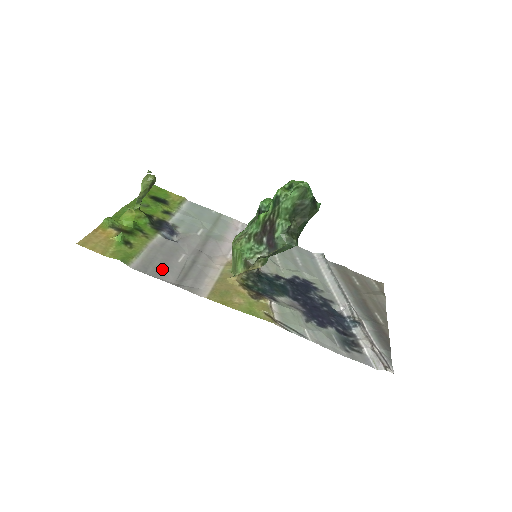
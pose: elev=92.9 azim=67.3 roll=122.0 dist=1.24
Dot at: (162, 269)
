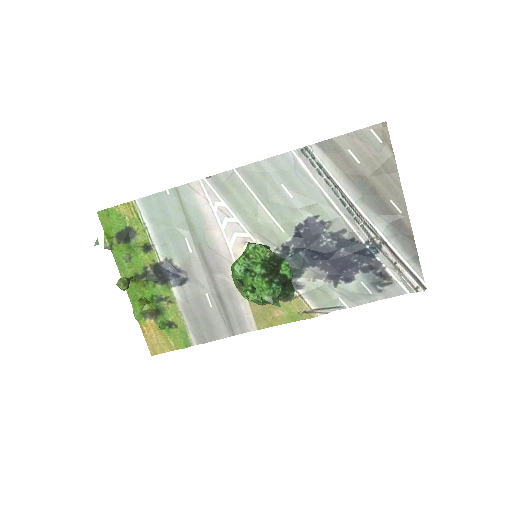
Dot at: (211, 327)
